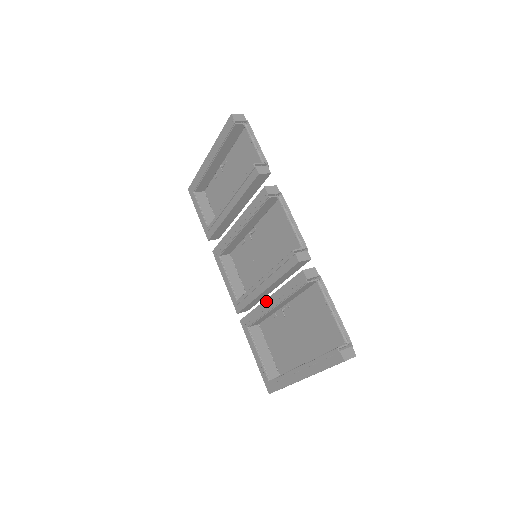
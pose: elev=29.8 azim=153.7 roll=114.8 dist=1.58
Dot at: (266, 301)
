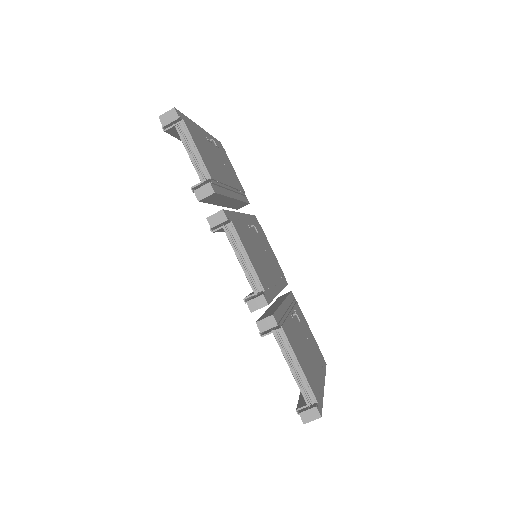
Dot at: occluded
